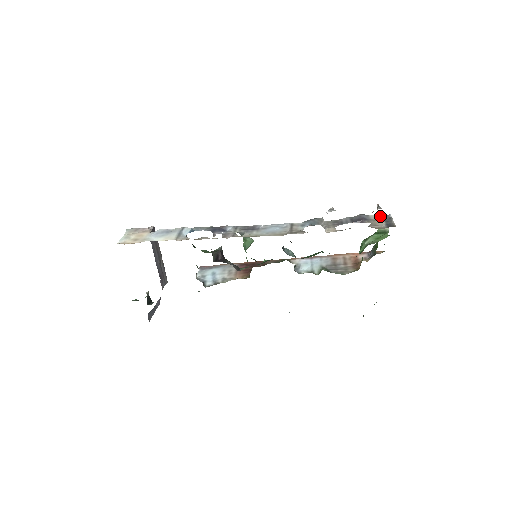
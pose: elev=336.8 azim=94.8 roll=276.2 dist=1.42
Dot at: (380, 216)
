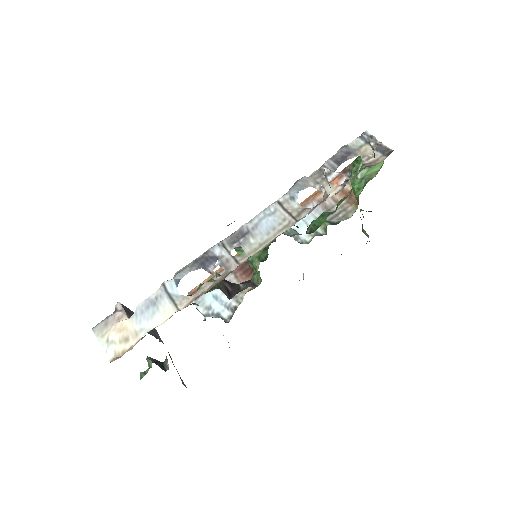
Dot at: (358, 139)
